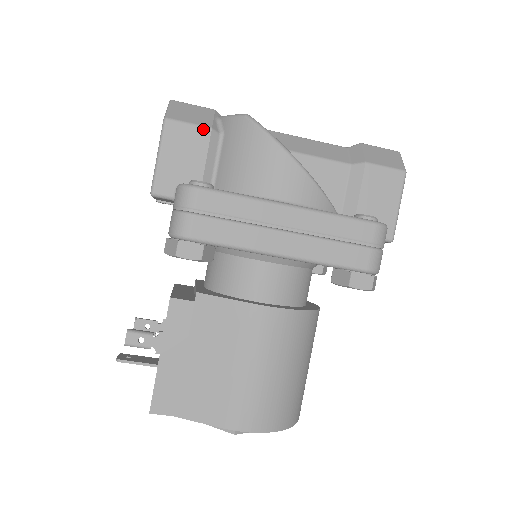
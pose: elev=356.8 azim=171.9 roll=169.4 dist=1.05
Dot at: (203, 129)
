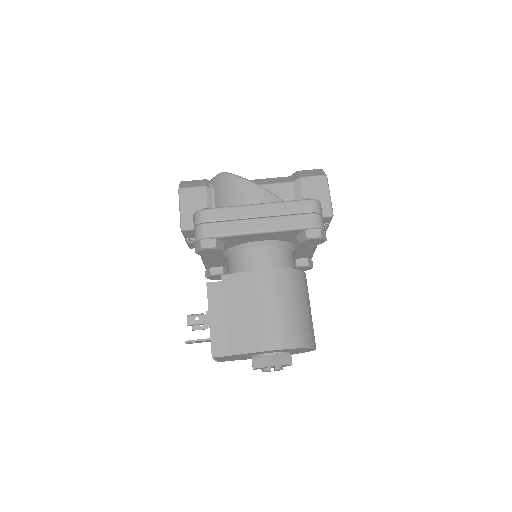
Dot at: (201, 188)
